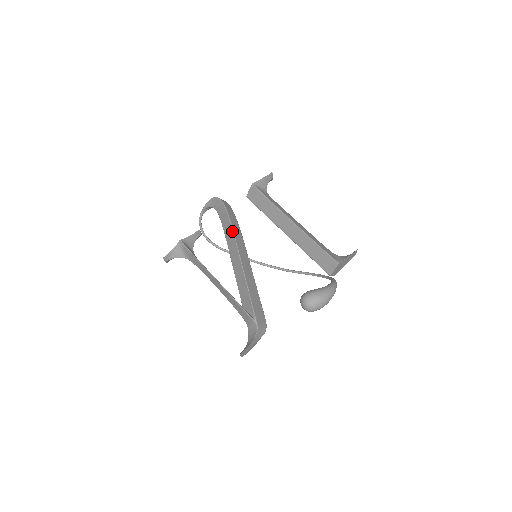
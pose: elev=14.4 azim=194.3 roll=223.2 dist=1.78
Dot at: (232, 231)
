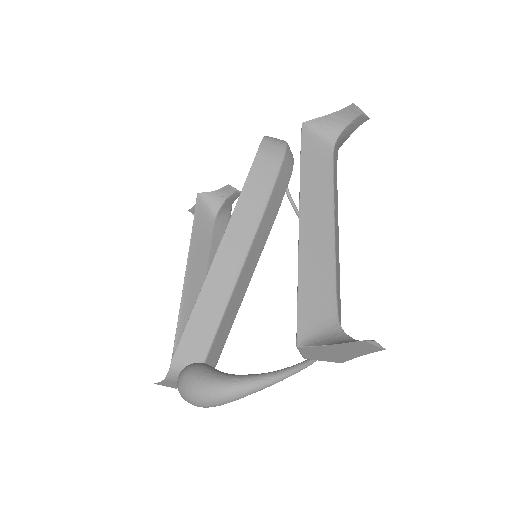
Dot at: (237, 202)
